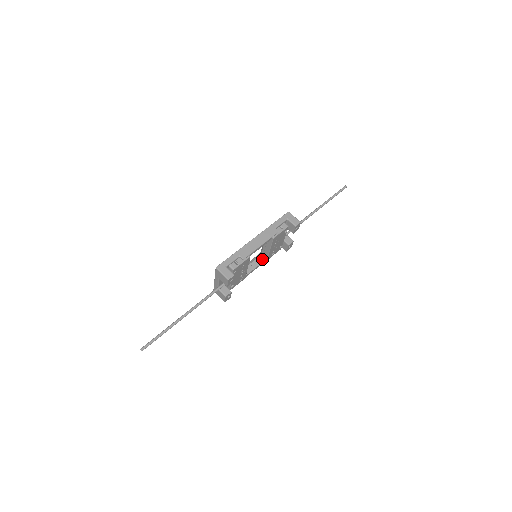
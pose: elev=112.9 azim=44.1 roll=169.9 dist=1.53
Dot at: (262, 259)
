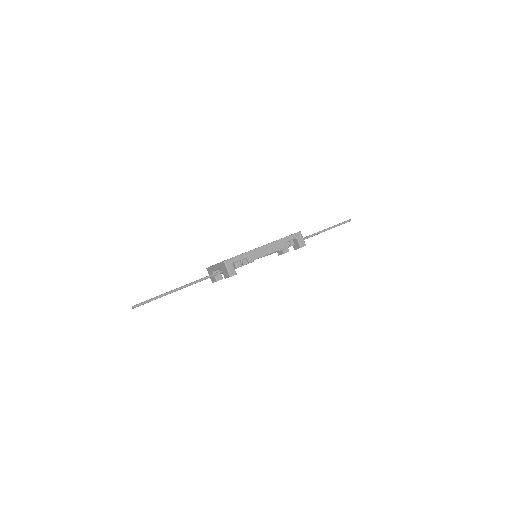
Dot at: occluded
